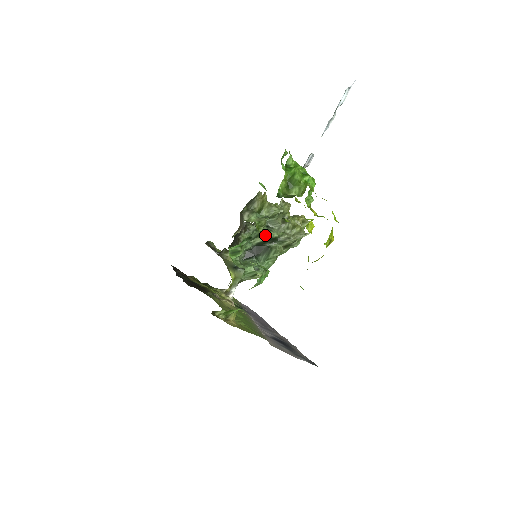
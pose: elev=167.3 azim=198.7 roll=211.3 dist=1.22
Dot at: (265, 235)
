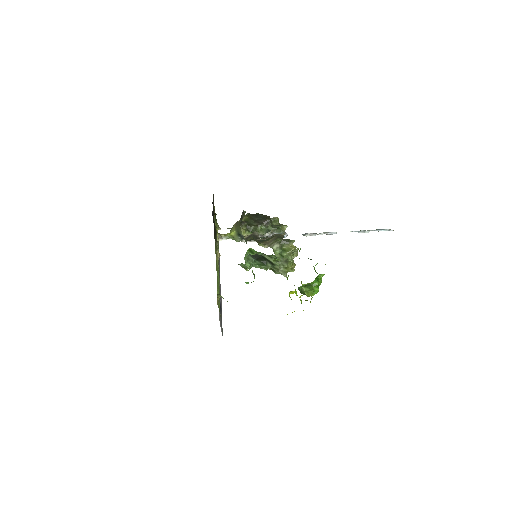
Dot at: (272, 259)
